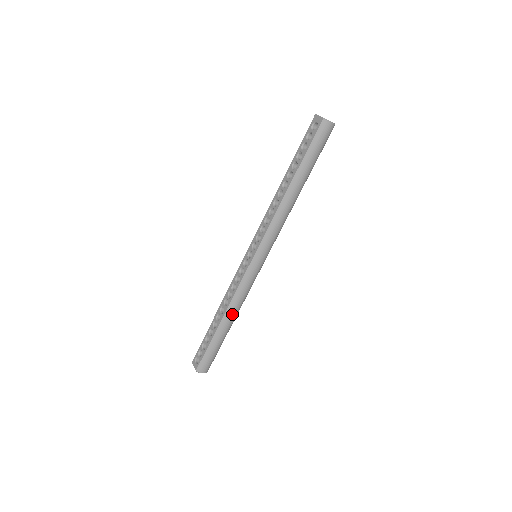
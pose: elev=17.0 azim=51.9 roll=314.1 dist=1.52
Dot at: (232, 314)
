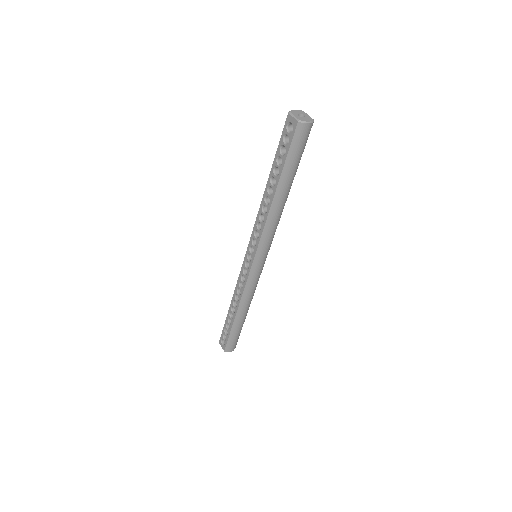
Dot at: (245, 307)
